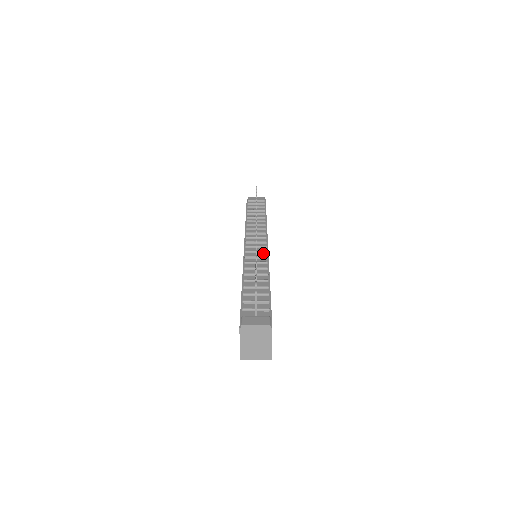
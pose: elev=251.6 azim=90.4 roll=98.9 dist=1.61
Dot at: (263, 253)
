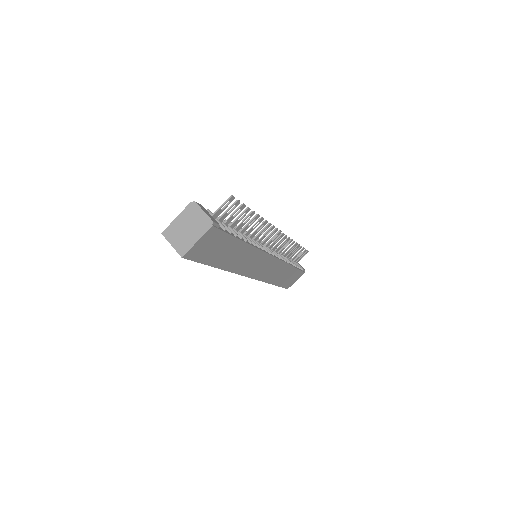
Dot at: (264, 249)
